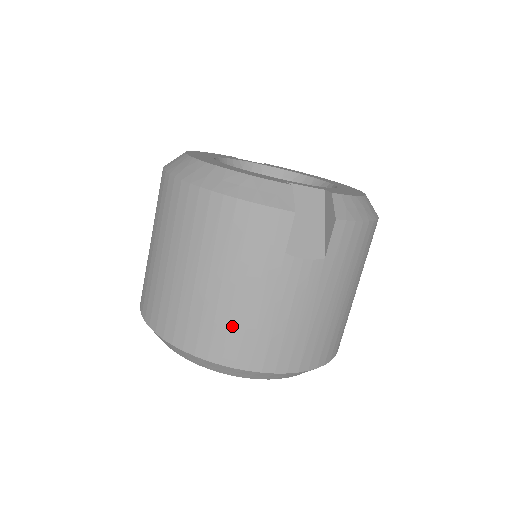
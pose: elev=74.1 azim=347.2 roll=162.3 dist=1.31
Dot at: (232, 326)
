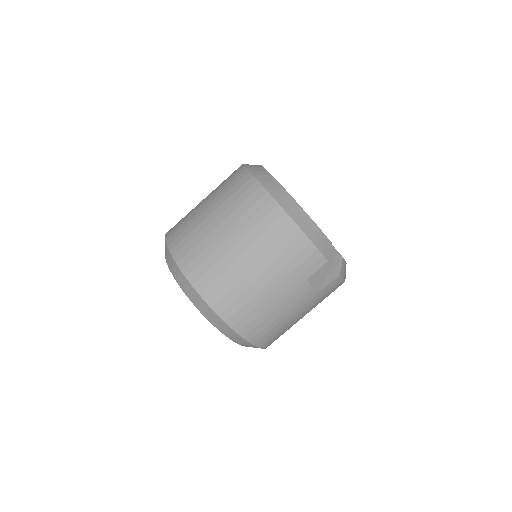
Dot at: (249, 303)
